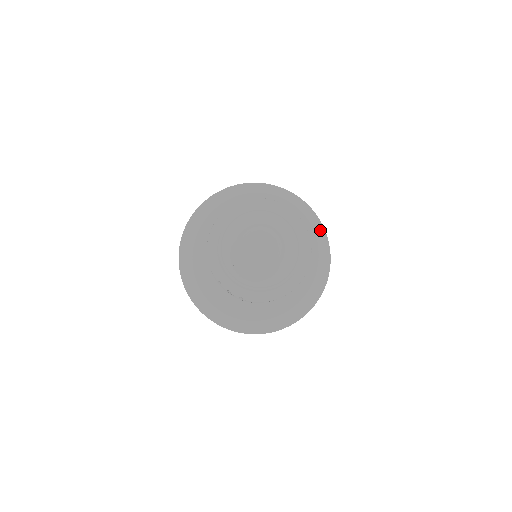
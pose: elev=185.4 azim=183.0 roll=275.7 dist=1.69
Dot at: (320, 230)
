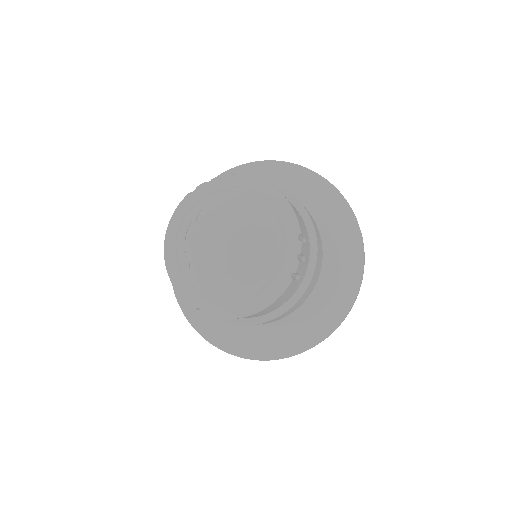
Dot at: (350, 225)
